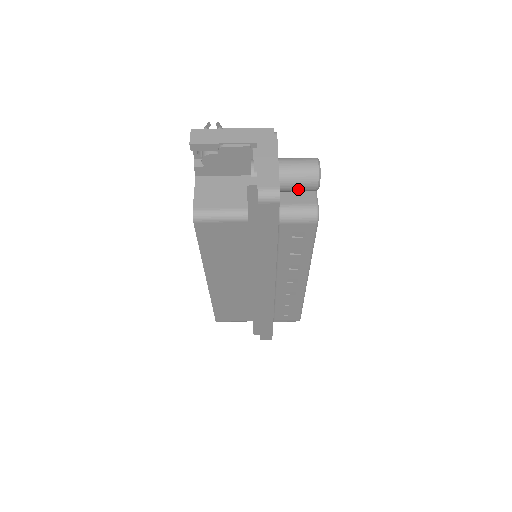
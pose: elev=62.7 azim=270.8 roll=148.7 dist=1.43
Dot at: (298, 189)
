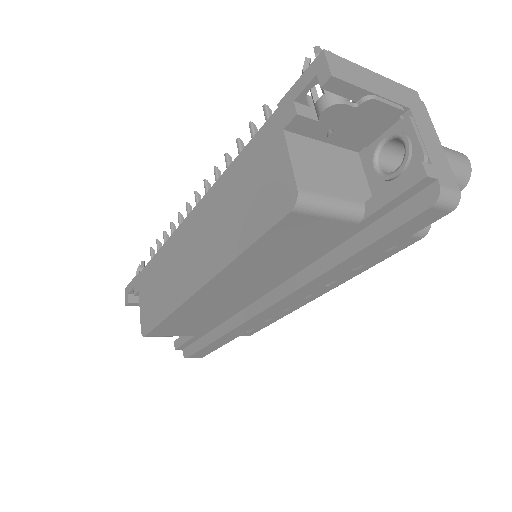
Dot at: occluded
